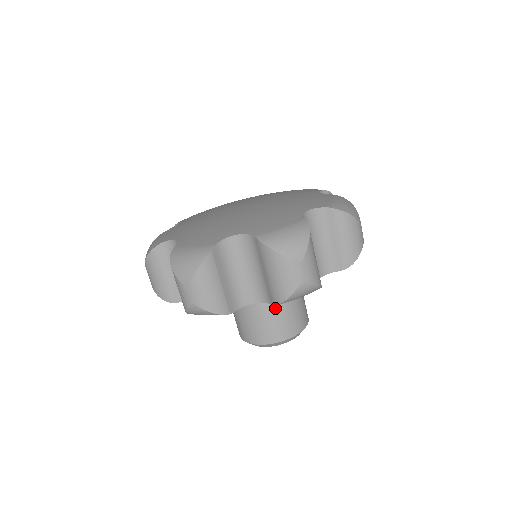
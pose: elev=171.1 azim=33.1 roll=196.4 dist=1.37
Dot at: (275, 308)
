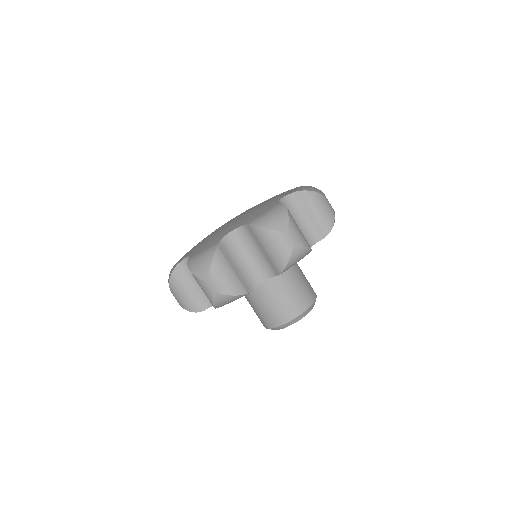
Dot at: (284, 288)
